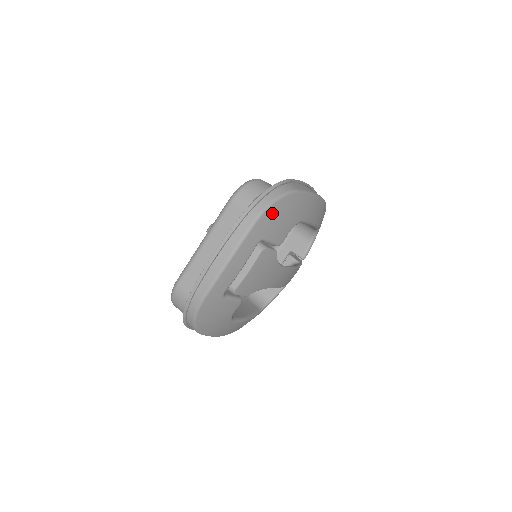
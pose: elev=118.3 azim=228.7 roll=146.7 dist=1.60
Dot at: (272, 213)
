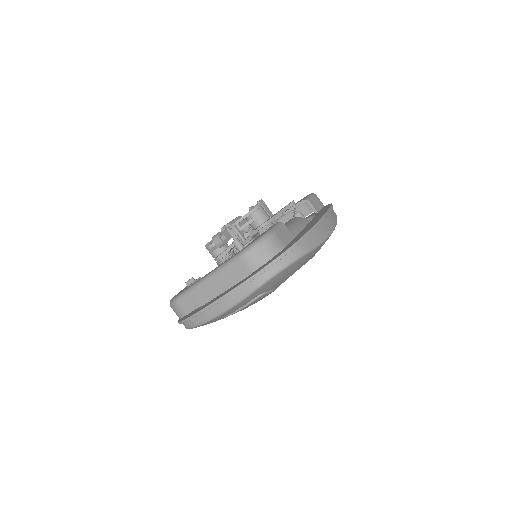
Dot at: (276, 278)
